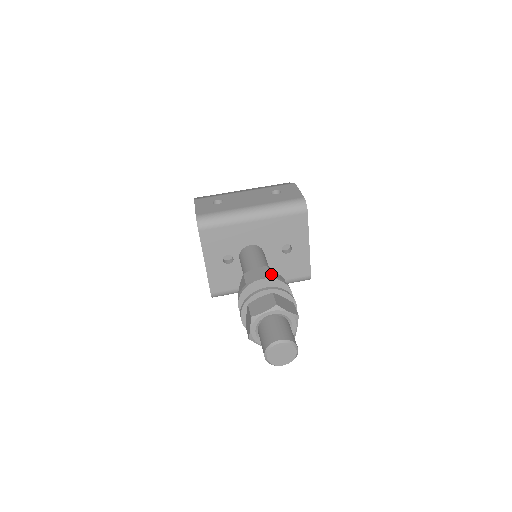
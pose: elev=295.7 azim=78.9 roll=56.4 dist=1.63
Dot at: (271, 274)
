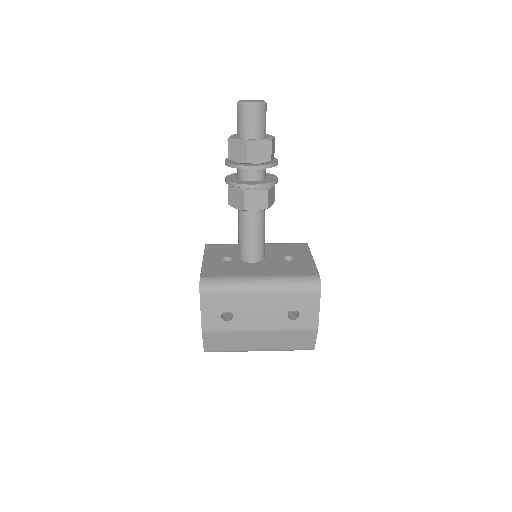
Dot at: occluded
